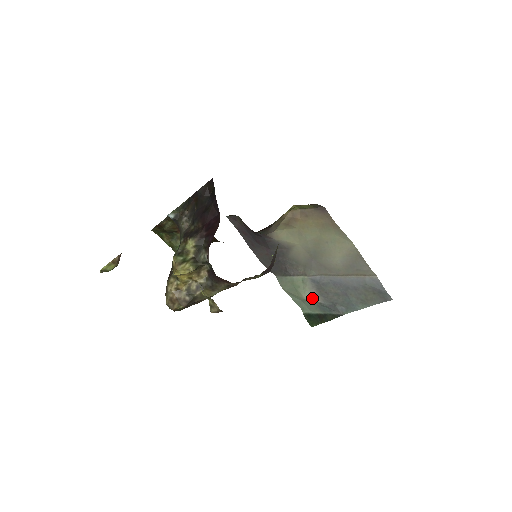
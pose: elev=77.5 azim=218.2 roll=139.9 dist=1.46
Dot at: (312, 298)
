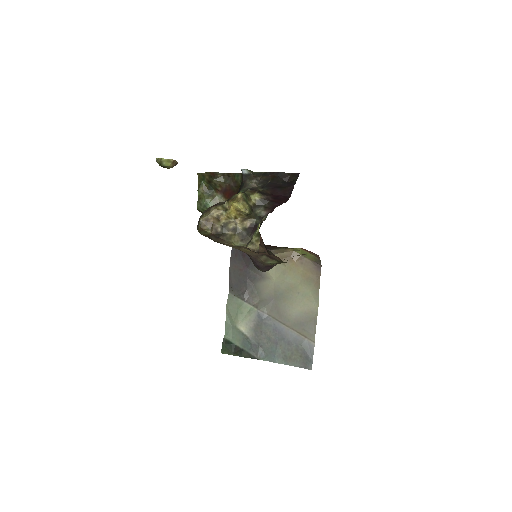
Dot at: (244, 329)
